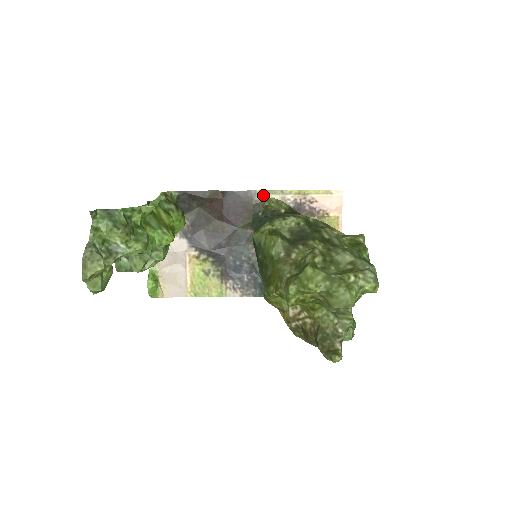
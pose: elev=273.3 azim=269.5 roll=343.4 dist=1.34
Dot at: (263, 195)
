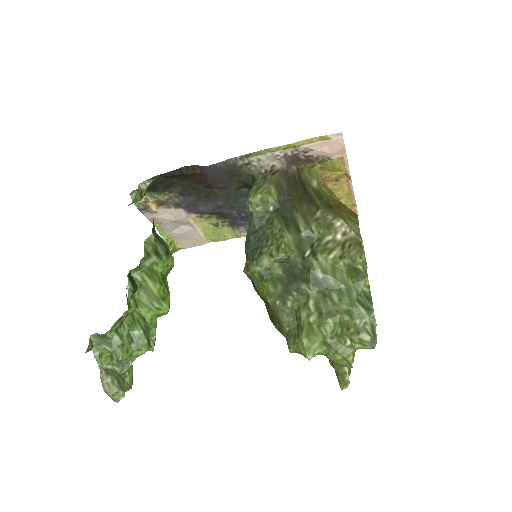
Dot at: (246, 159)
